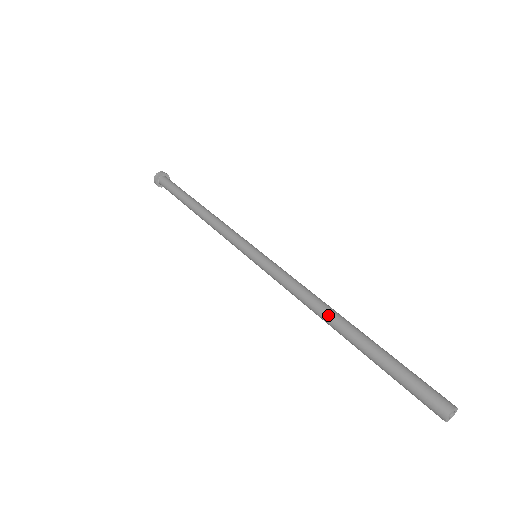
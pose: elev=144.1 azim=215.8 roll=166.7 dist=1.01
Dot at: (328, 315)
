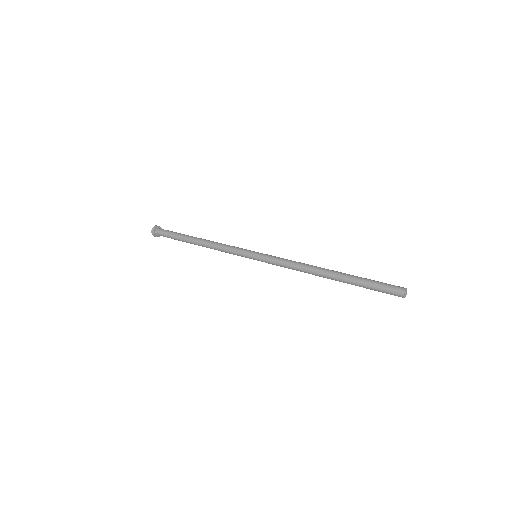
Dot at: (319, 272)
